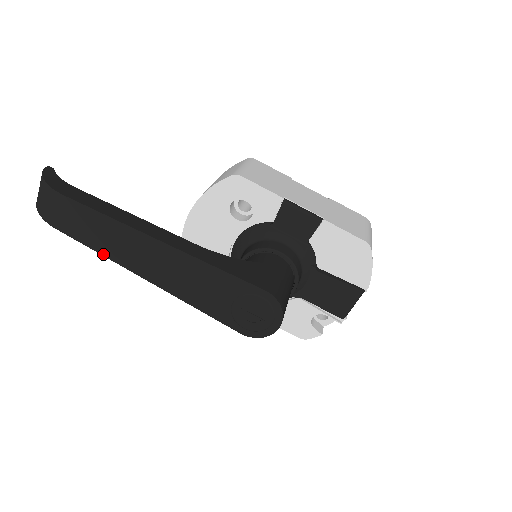
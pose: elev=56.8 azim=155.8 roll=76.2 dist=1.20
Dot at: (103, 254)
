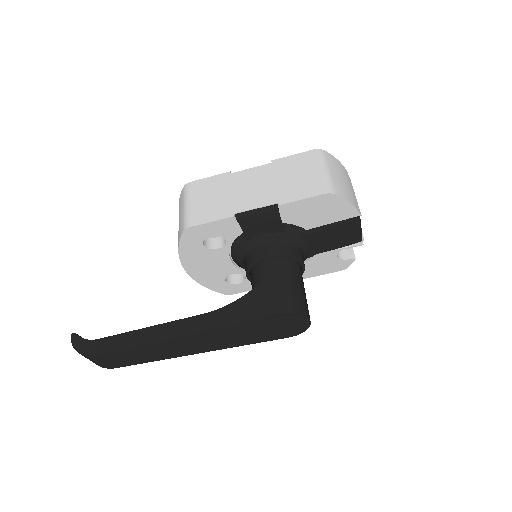
Dot at: (157, 360)
